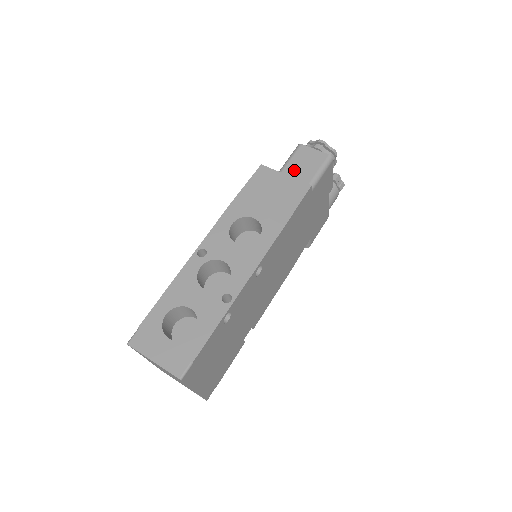
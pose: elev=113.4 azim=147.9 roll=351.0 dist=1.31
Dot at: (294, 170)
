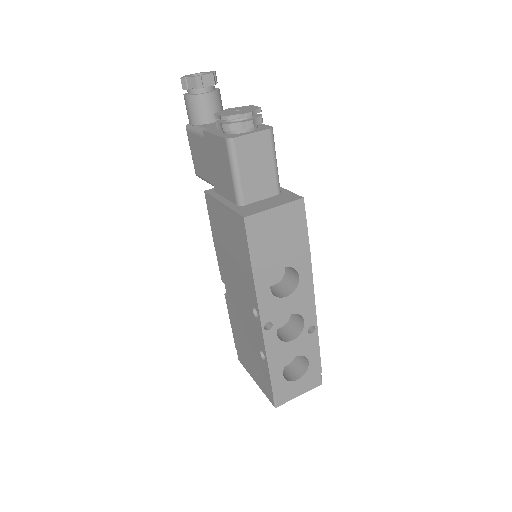
Dot at: (252, 176)
